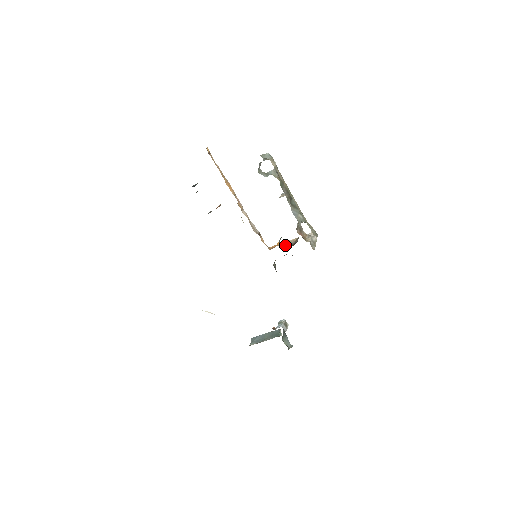
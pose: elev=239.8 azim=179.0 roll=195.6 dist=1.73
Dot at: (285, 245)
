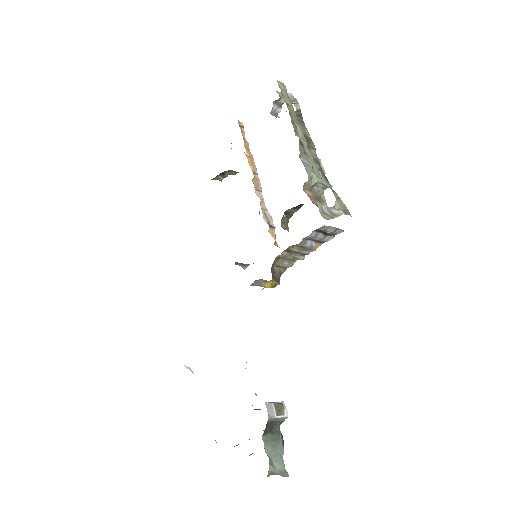
Dot at: occluded
